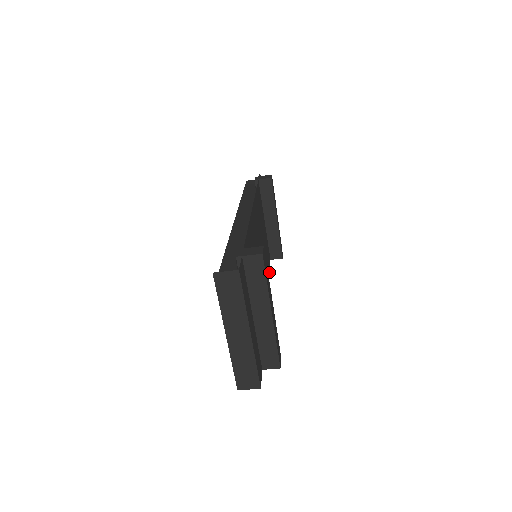
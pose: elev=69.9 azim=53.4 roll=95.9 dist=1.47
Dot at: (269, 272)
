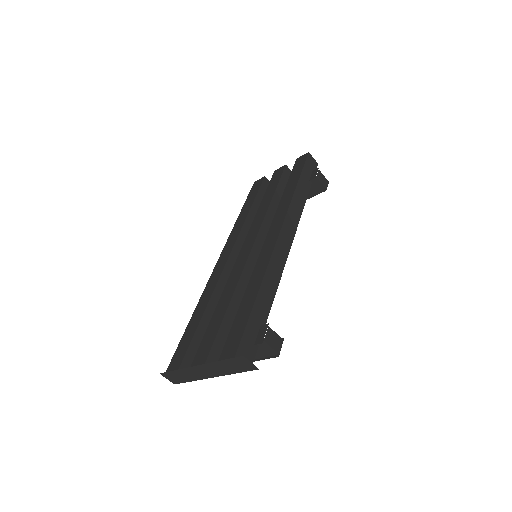
Dot at: occluded
